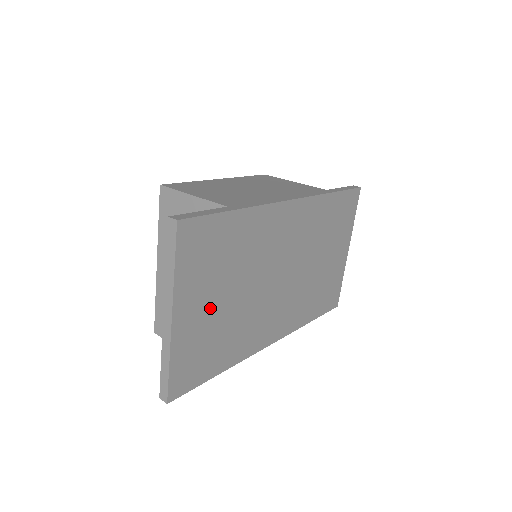
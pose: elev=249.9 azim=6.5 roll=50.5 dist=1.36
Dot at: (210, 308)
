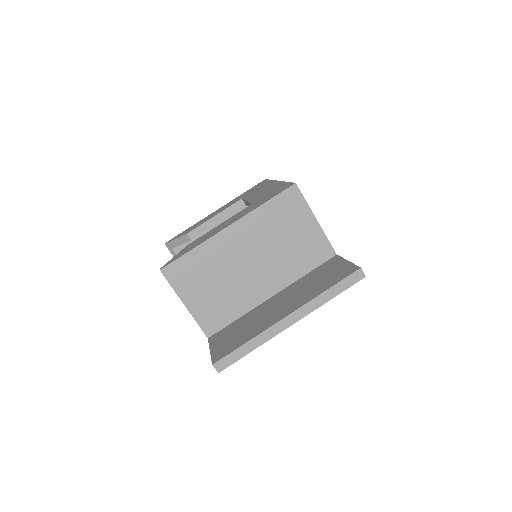
Dot at: occluded
